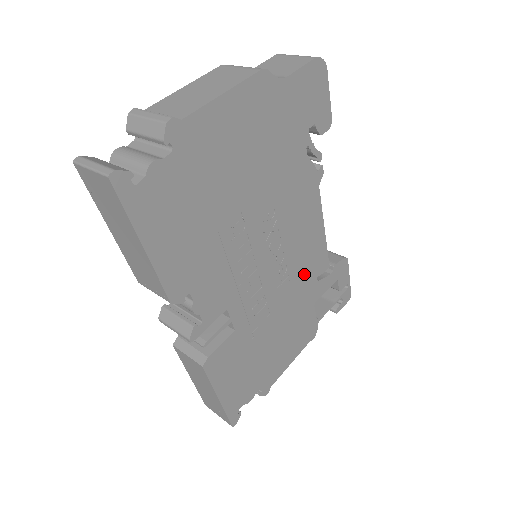
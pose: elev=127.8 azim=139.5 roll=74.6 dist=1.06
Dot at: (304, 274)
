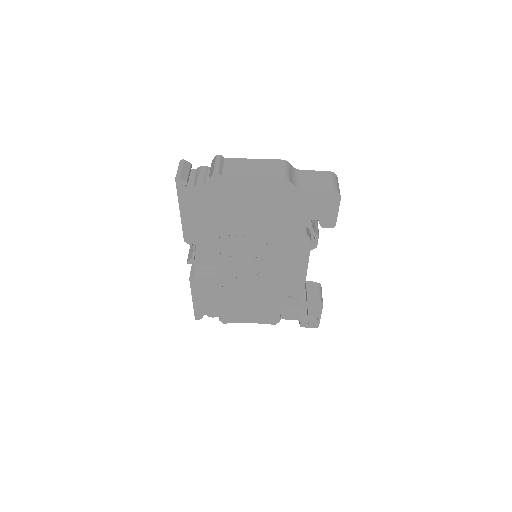
Dot at: (279, 287)
